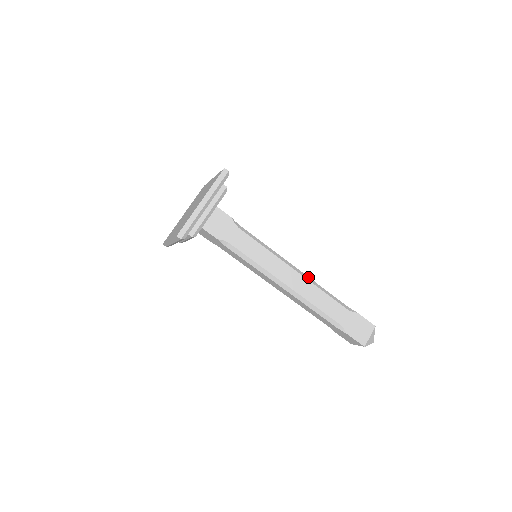
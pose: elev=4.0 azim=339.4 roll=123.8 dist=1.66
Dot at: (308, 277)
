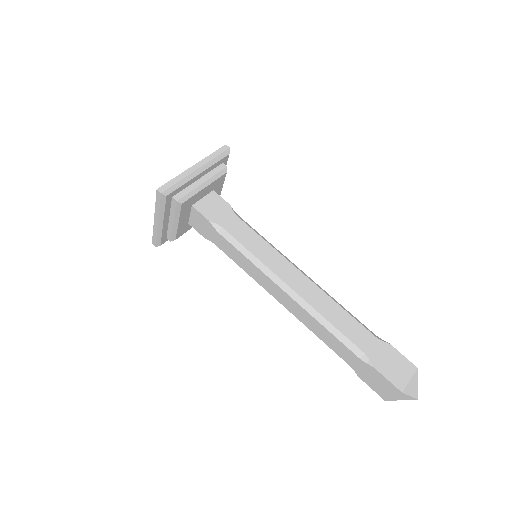
Dot at: (320, 287)
